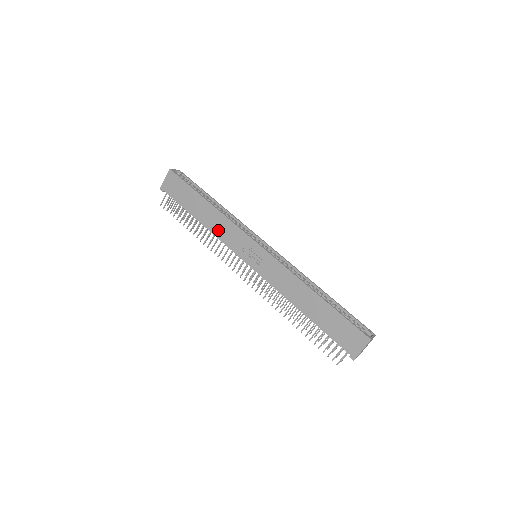
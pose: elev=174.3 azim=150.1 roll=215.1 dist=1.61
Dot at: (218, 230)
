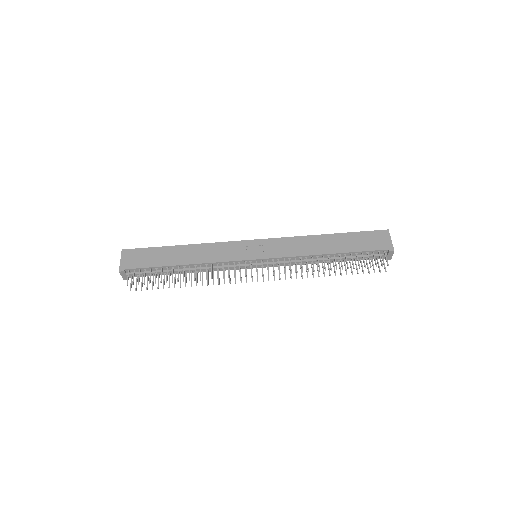
Dot at: (208, 257)
